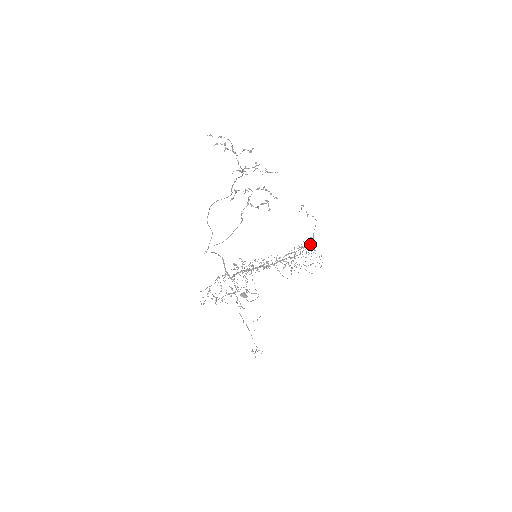
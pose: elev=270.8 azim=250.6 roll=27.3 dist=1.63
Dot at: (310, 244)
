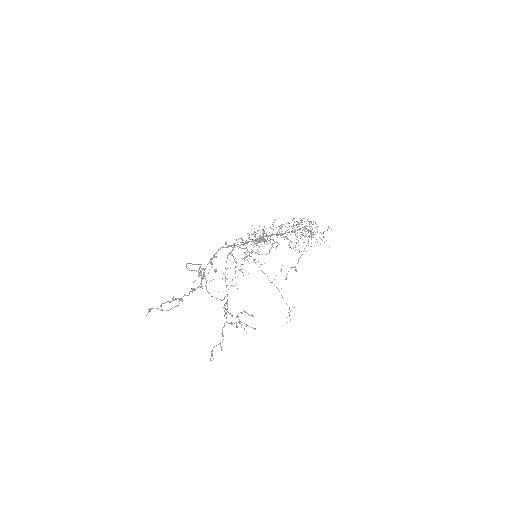
Dot at: (310, 232)
